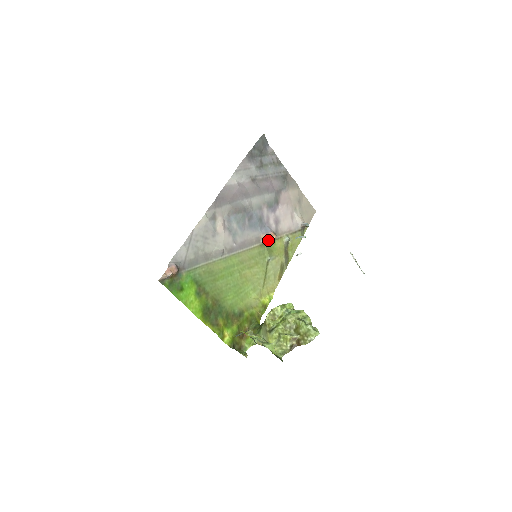
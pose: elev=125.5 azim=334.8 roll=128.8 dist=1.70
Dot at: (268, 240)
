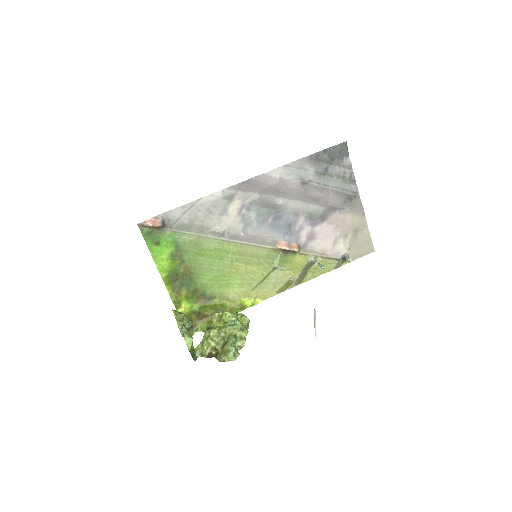
Dot at: (286, 249)
